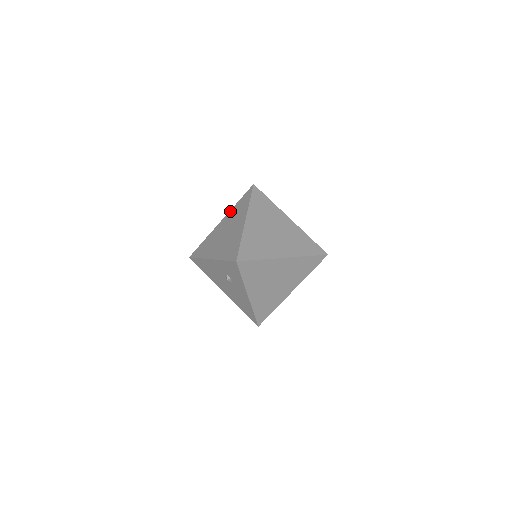
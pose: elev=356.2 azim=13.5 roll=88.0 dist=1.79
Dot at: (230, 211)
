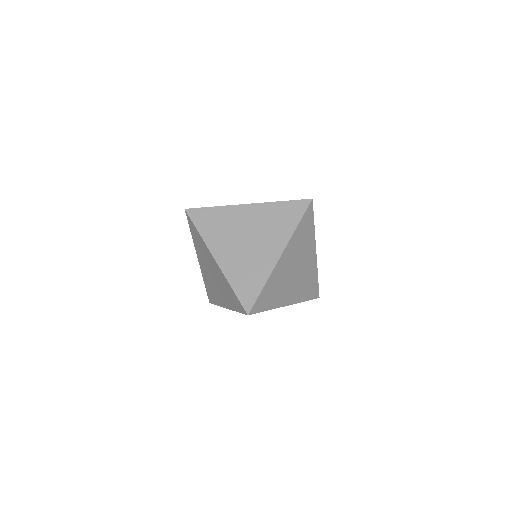
Dot at: occluded
